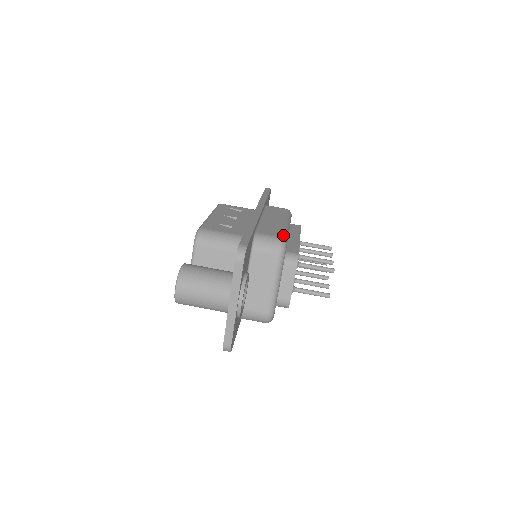
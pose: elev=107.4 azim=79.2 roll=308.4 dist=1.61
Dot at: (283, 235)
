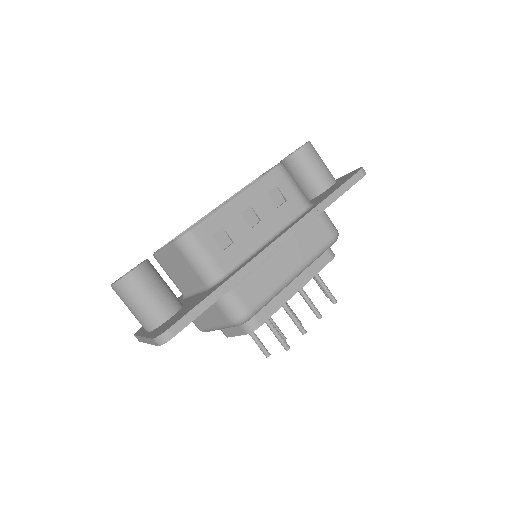
Dot at: (257, 307)
